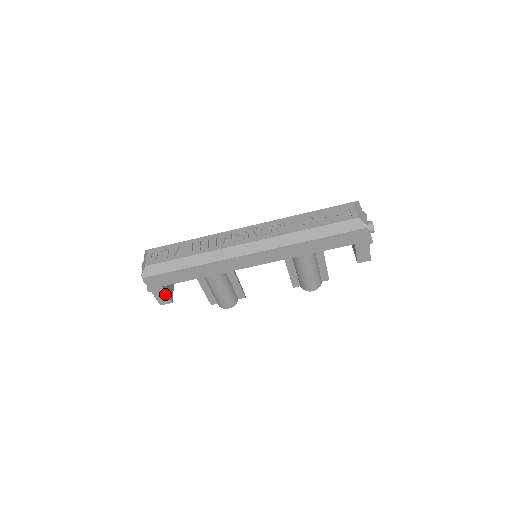
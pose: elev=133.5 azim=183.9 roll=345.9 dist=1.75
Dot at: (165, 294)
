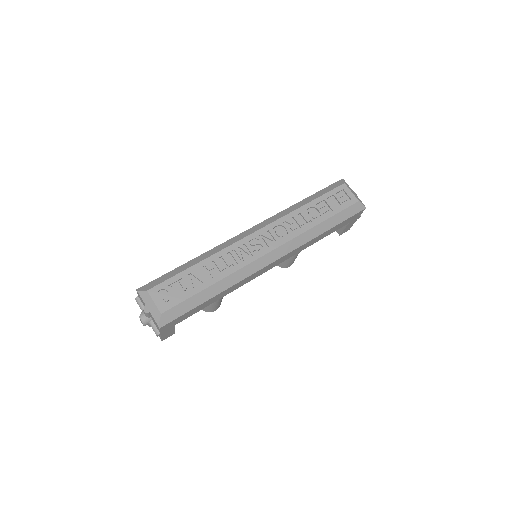
Dot at: (173, 330)
